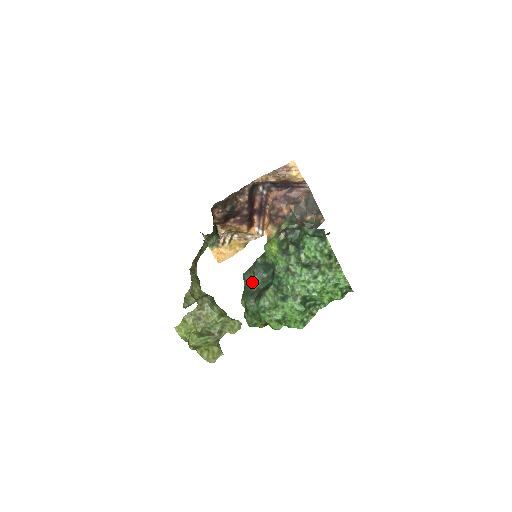
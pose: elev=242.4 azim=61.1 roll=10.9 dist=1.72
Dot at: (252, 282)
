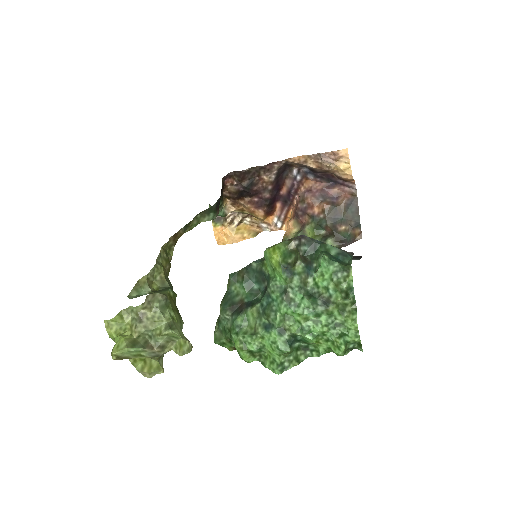
Dot at: (237, 289)
